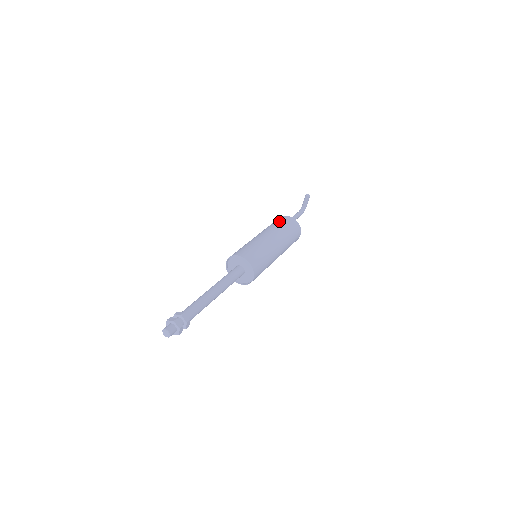
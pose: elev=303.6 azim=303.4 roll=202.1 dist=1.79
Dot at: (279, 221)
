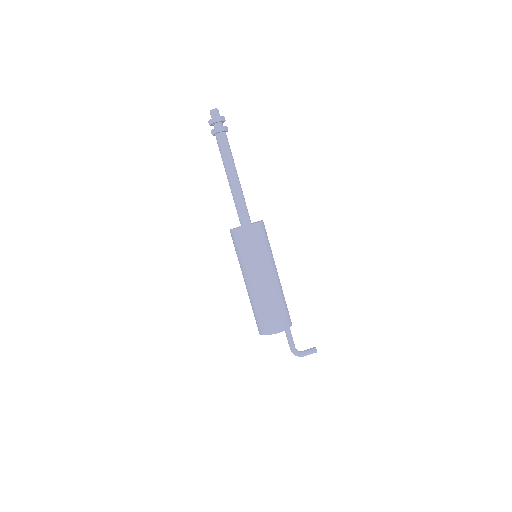
Dot at: occluded
